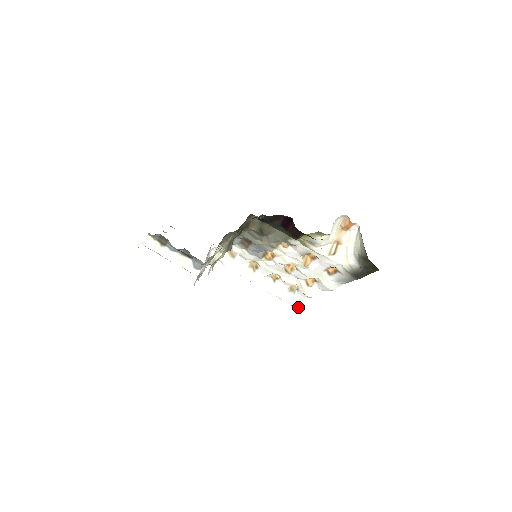
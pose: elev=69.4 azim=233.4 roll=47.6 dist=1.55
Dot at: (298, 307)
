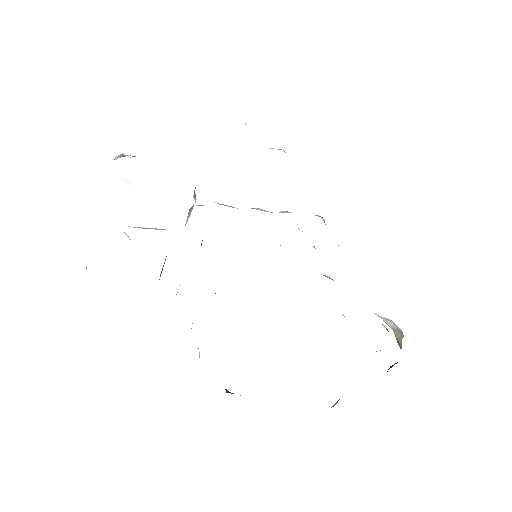
Dot at: occluded
